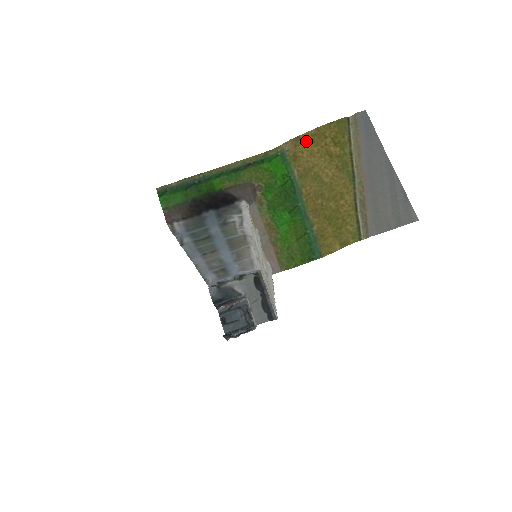
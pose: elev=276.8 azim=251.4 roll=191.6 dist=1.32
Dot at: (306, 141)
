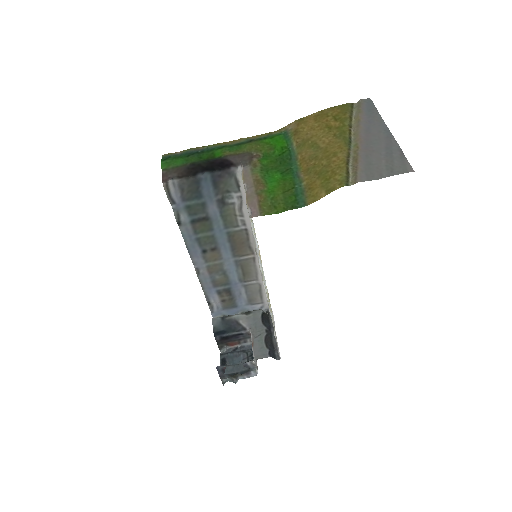
Dot at: (309, 120)
